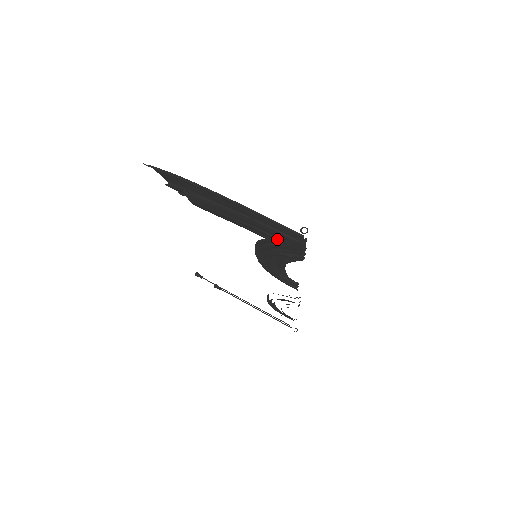
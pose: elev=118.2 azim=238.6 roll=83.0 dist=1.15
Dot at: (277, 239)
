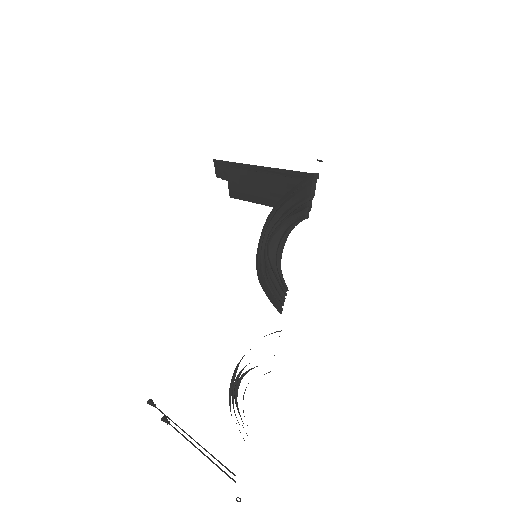
Dot at: (291, 189)
